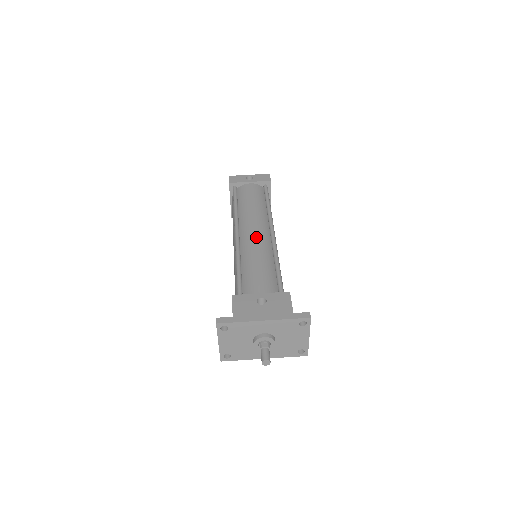
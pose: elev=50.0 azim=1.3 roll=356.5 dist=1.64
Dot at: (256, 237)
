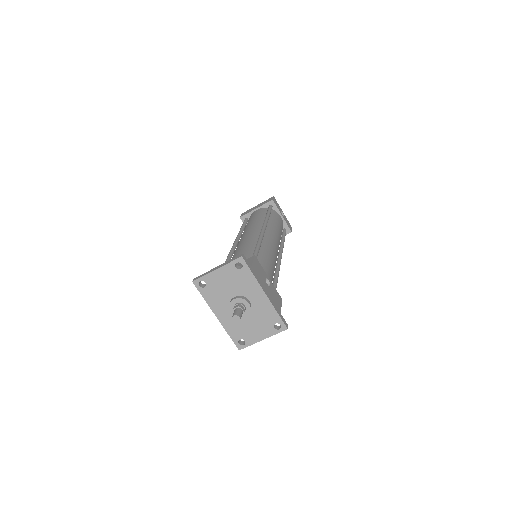
Dot at: (275, 246)
